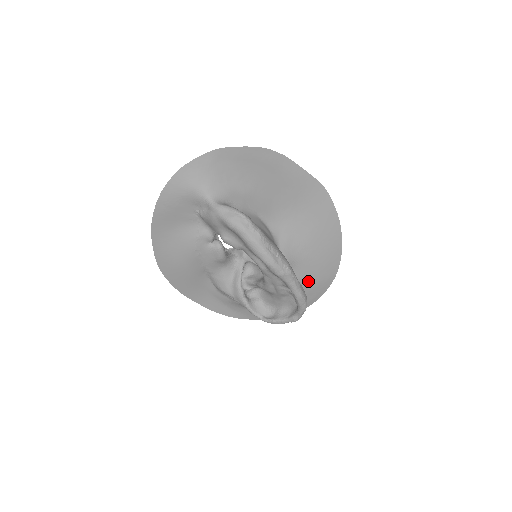
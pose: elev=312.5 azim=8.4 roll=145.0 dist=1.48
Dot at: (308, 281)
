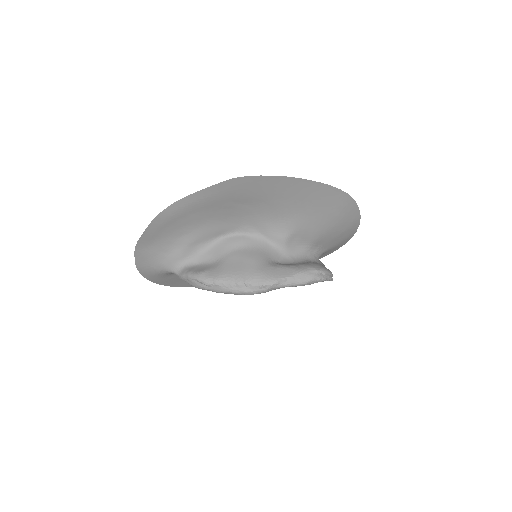
Dot at: (326, 225)
